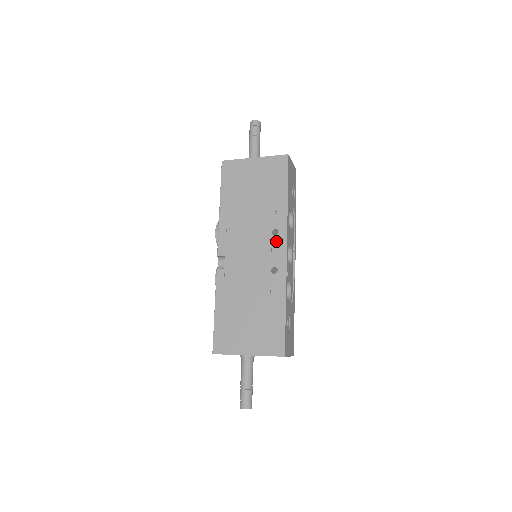
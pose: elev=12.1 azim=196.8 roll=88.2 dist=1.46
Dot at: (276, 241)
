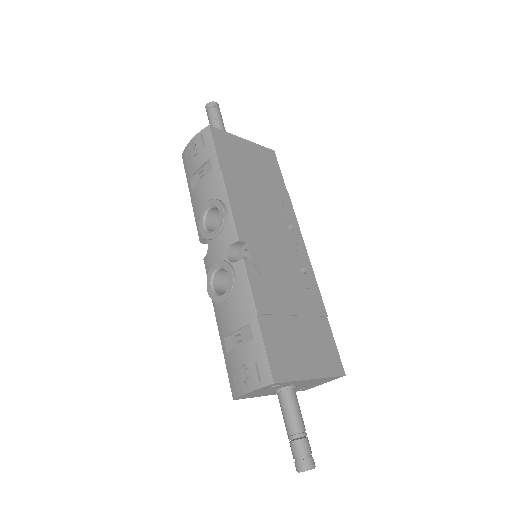
Dot at: (294, 237)
